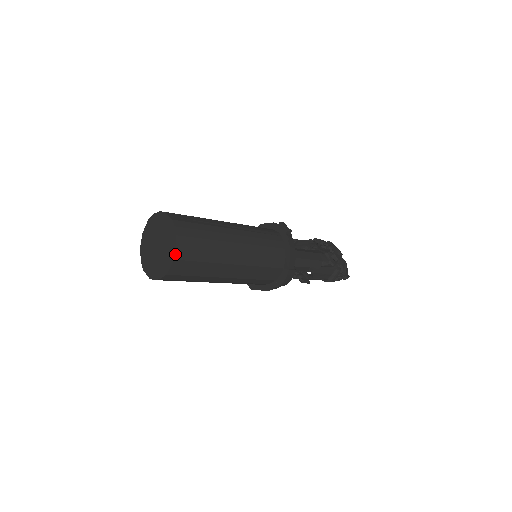
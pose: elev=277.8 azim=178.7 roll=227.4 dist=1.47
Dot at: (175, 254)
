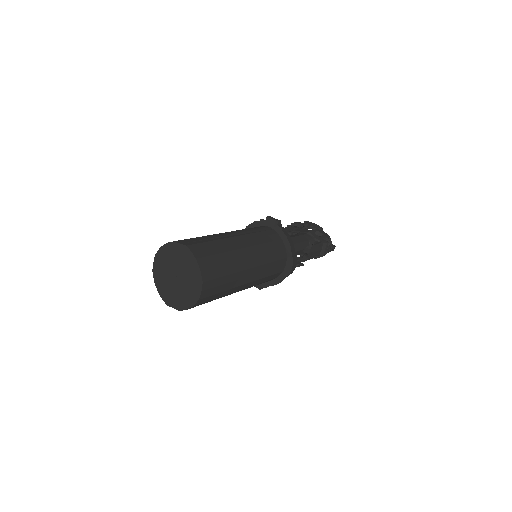
Dot at: (202, 277)
